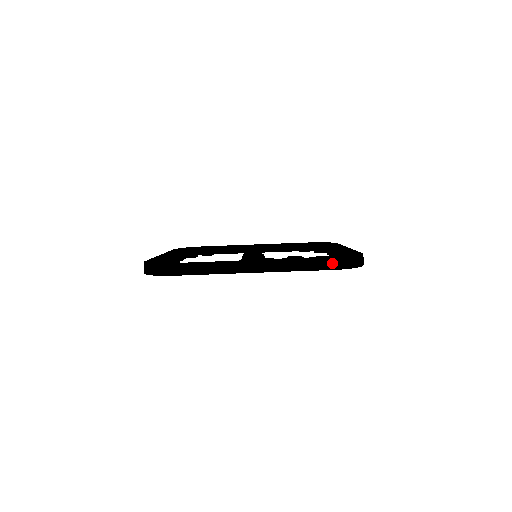
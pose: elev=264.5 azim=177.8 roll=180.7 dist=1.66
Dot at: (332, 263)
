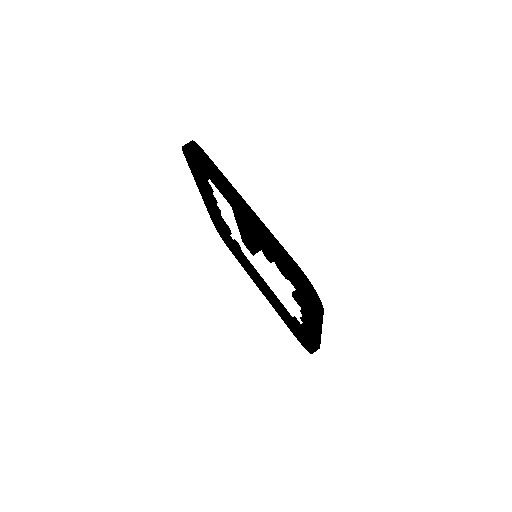
Dot at: (293, 267)
